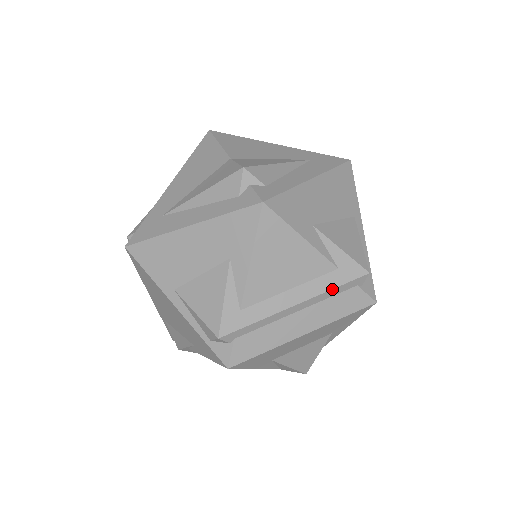
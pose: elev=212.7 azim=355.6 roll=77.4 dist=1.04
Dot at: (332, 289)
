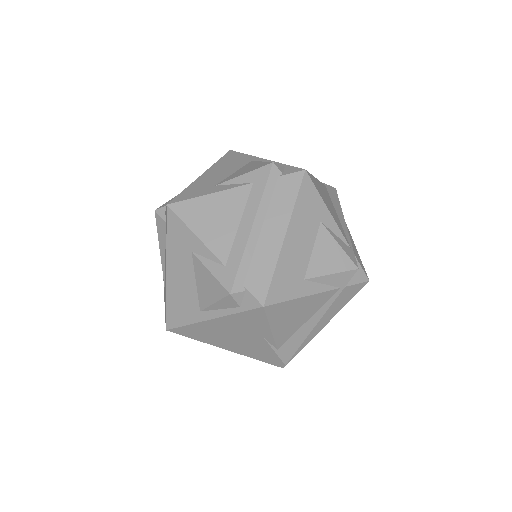
Dot at: (262, 195)
